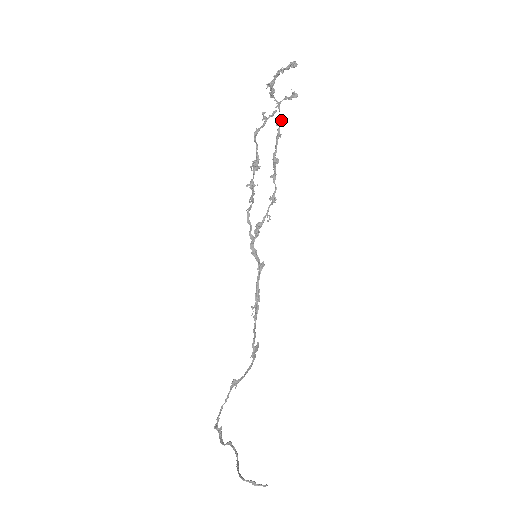
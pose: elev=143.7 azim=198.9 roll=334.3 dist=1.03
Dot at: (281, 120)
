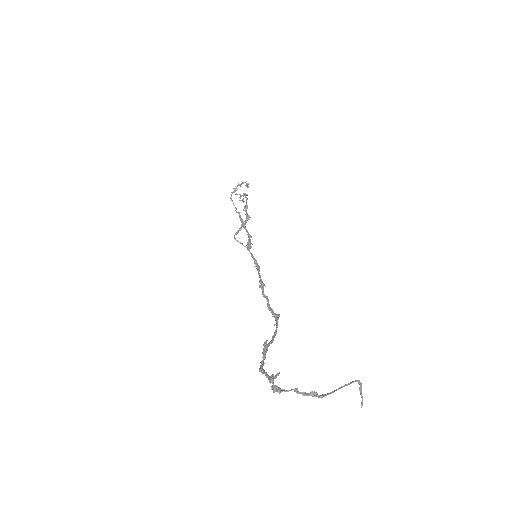
Dot at: (236, 208)
